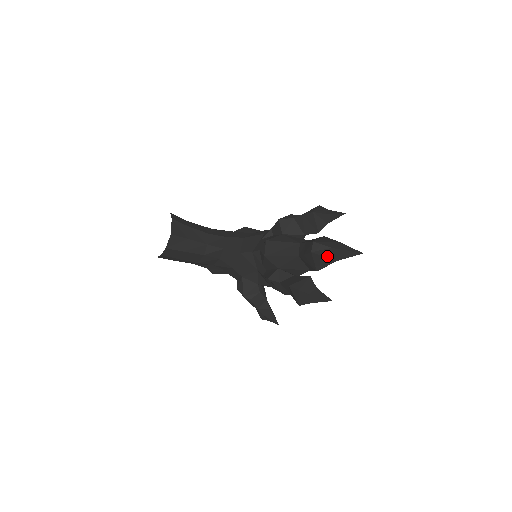
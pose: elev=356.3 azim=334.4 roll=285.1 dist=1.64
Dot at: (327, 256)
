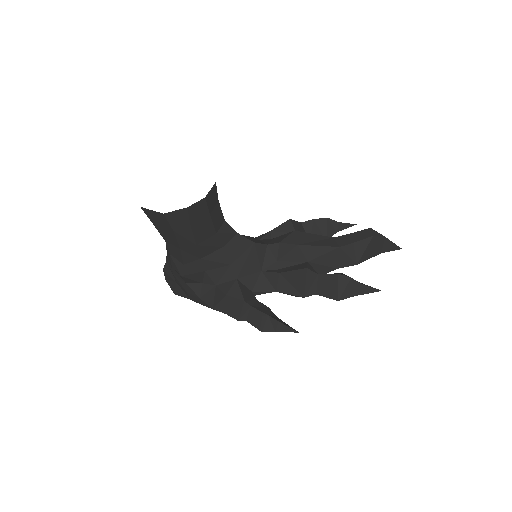
Dot at: (379, 245)
